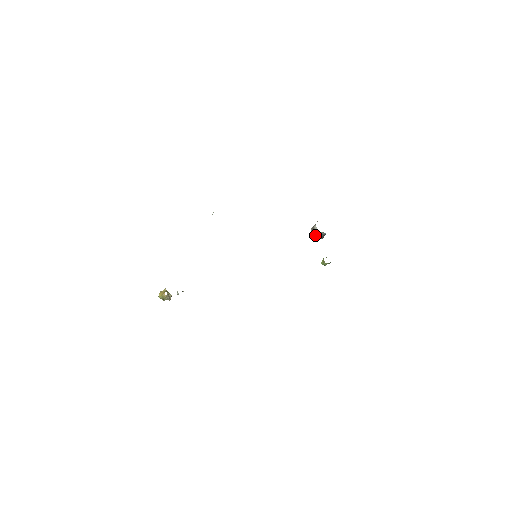
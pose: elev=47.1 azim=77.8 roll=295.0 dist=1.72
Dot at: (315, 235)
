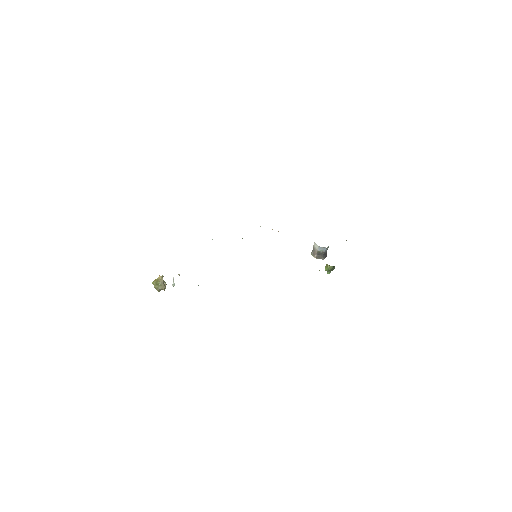
Dot at: (316, 255)
